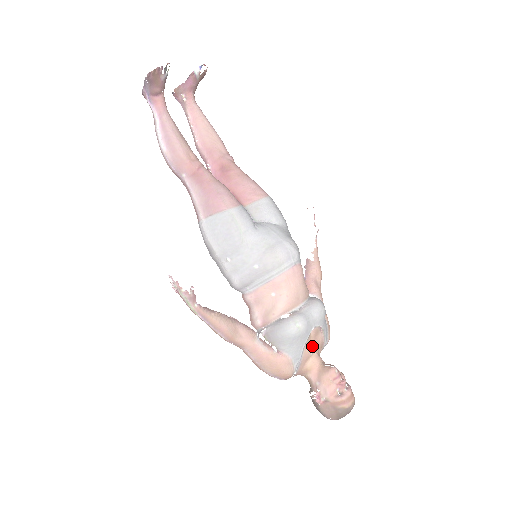
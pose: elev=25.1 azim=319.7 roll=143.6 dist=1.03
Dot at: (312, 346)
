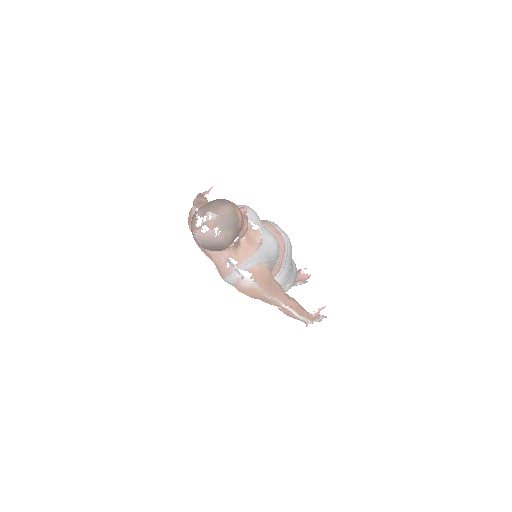
Dot at: occluded
